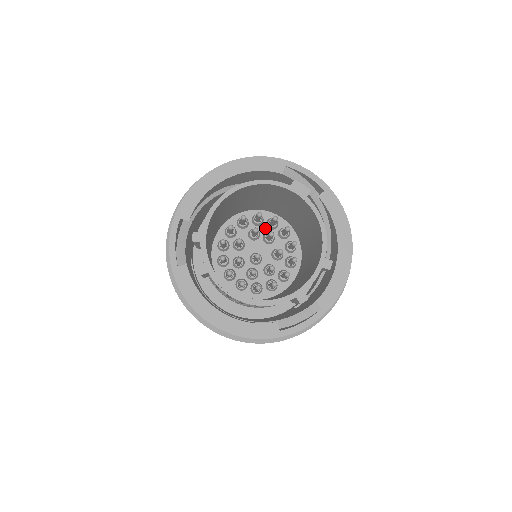
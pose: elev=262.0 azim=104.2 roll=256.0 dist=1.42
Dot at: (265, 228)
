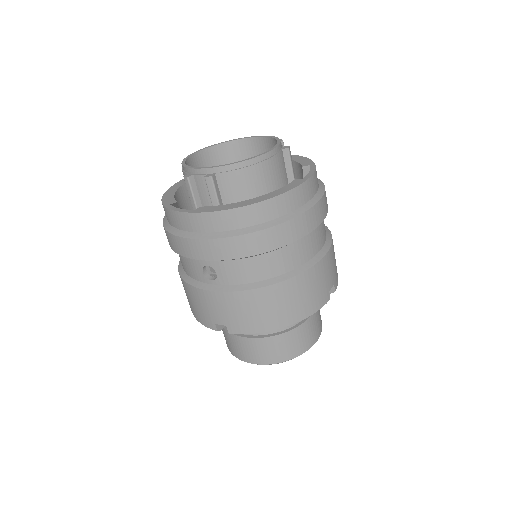
Dot at: occluded
